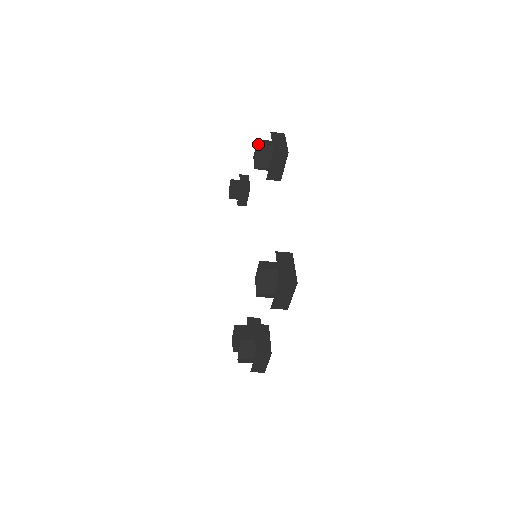
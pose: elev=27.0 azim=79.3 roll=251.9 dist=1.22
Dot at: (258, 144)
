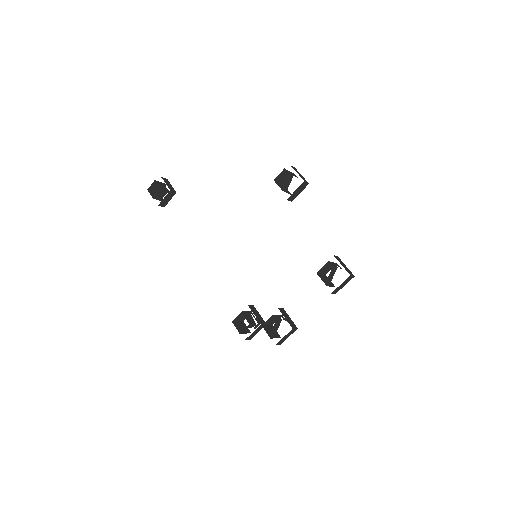
Dot at: (288, 173)
